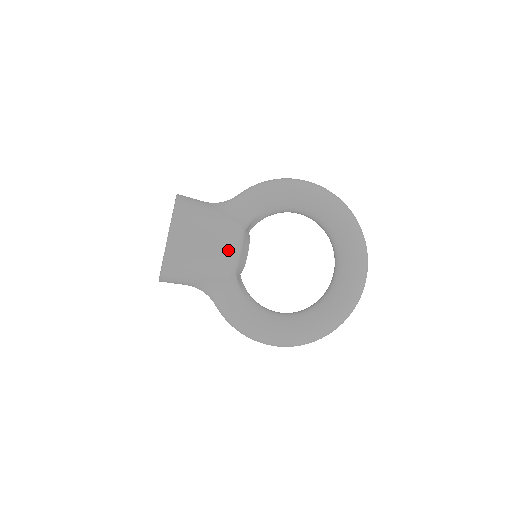
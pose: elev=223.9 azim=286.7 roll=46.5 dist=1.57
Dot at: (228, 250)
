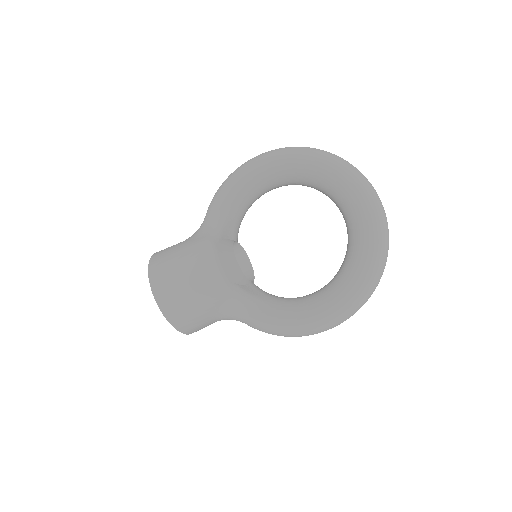
Dot at: (206, 269)
